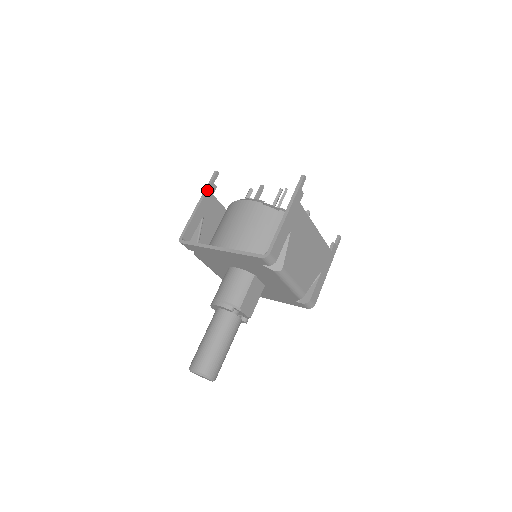
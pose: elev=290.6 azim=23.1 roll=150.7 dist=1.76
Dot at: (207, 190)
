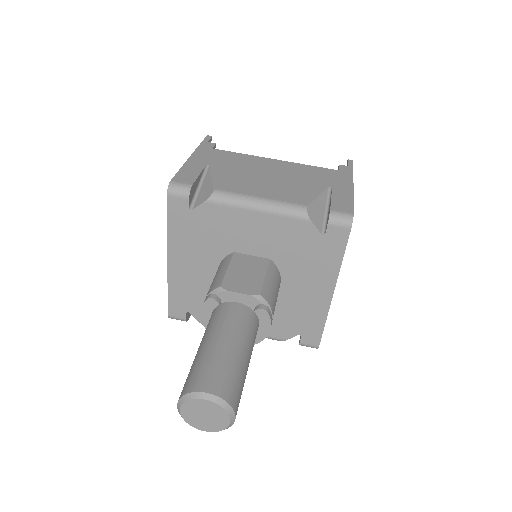
Dot at: occluded
